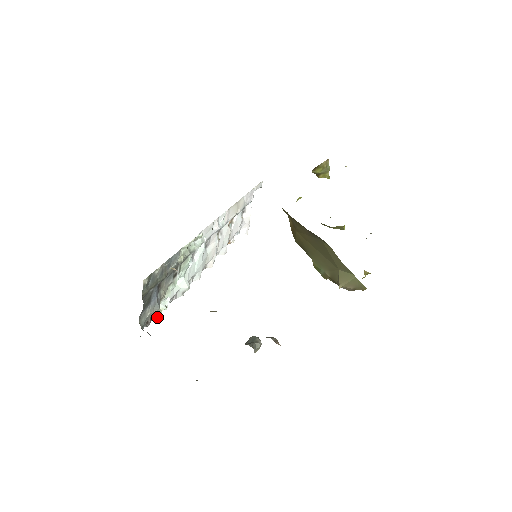
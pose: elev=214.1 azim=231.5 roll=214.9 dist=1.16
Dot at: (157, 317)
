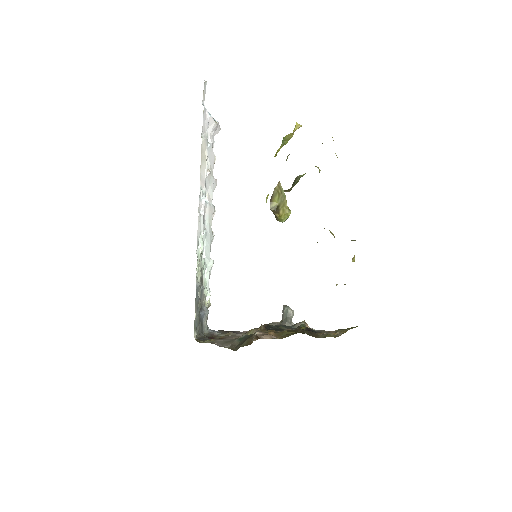
Dot at: (209, 305)
